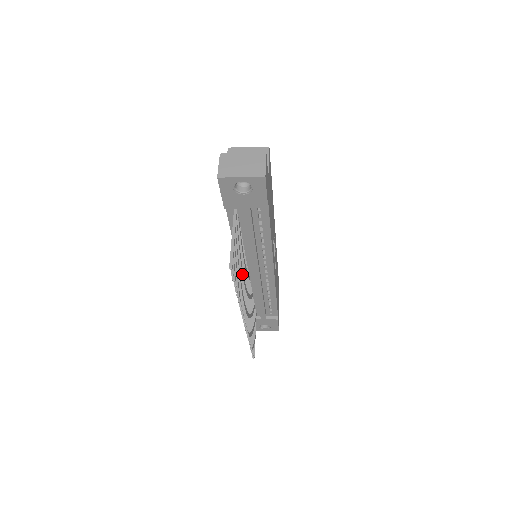
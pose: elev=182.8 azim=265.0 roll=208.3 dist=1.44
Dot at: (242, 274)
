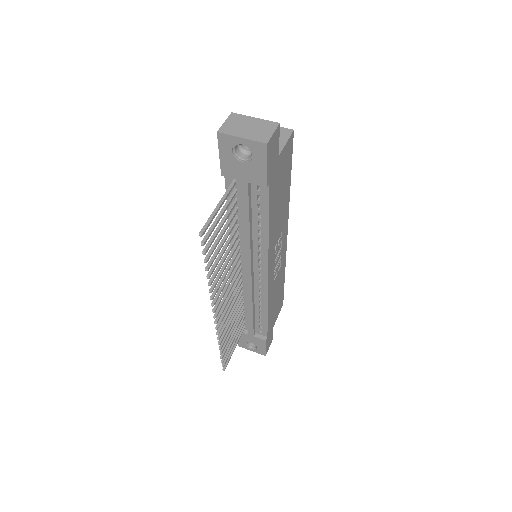
Dot at: (227, 261)
